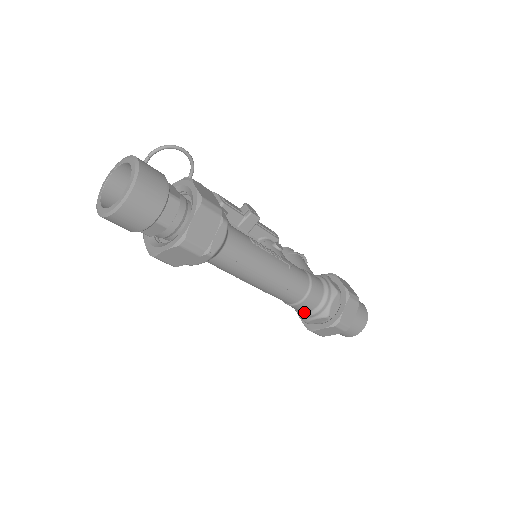
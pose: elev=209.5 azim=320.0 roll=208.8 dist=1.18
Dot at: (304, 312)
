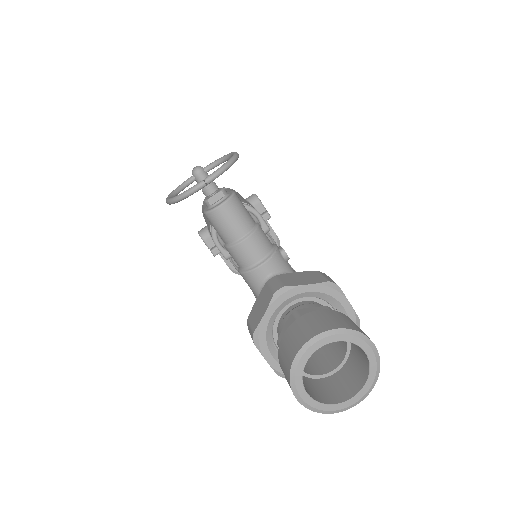
Dot at: occluded
